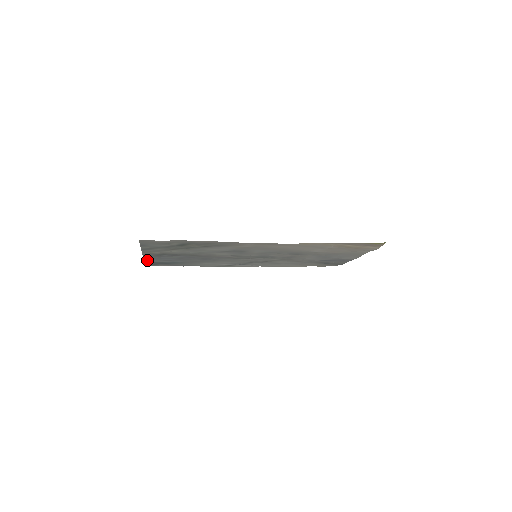
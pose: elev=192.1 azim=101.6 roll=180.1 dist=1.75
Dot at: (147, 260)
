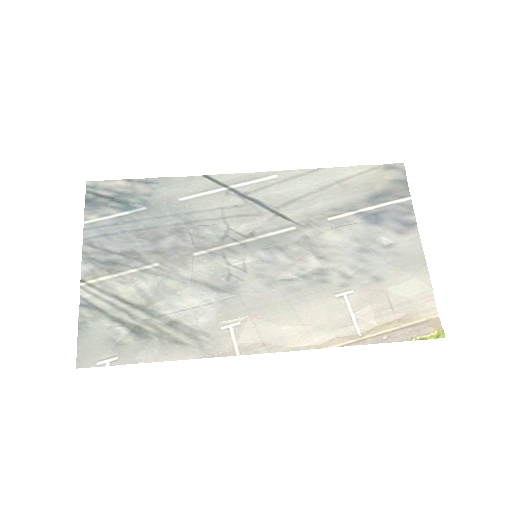
Dot at: (89, 221)
